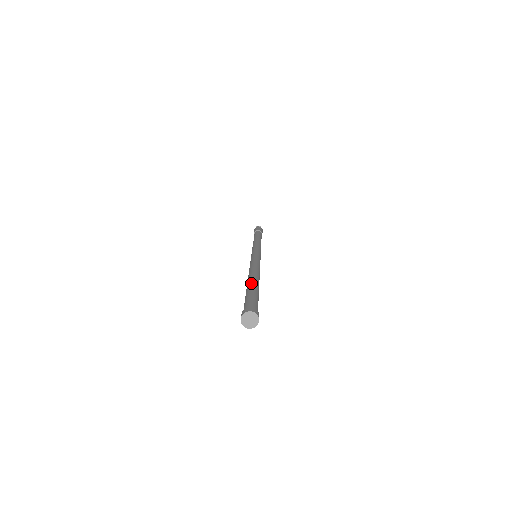
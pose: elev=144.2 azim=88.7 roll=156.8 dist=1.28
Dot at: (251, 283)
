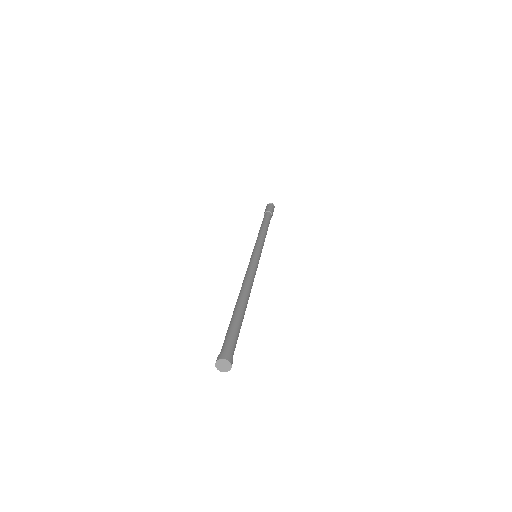
Dot at: (238, 310)
